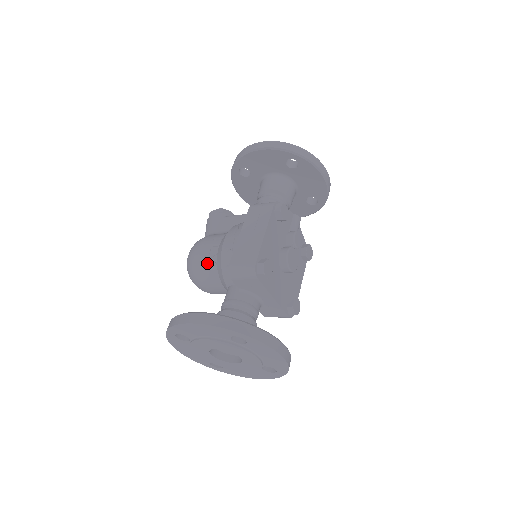
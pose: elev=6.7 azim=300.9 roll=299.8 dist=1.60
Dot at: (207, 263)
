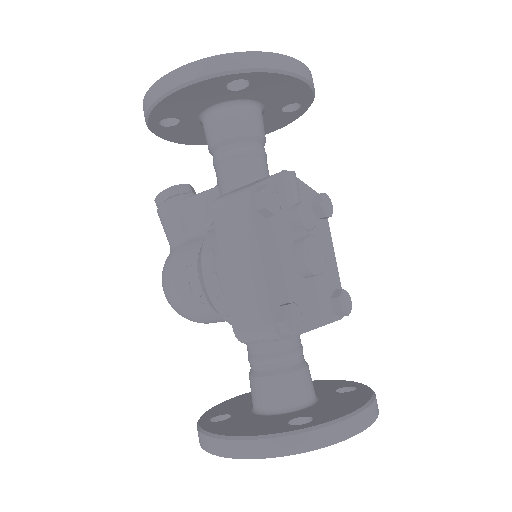
Dot at: (196, 306)
